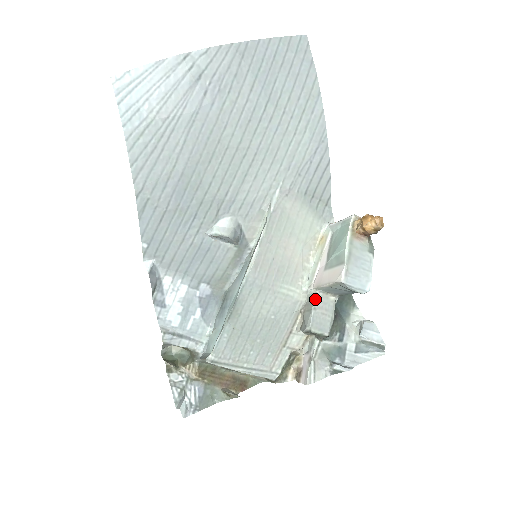
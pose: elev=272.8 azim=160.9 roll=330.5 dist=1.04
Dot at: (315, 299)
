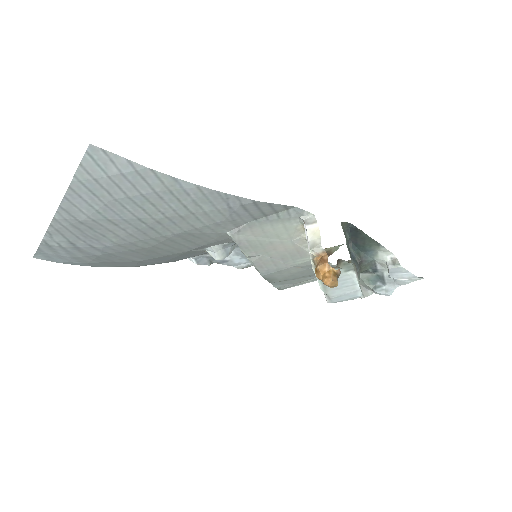
Dot at: occluded
